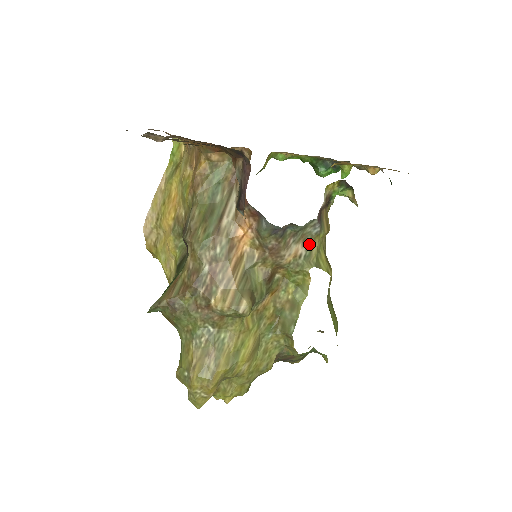
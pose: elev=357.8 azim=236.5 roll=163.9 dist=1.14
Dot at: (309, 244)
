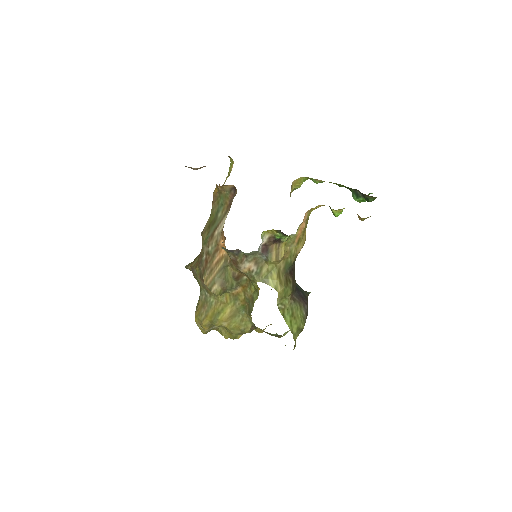
Dot at: (260, 265)
